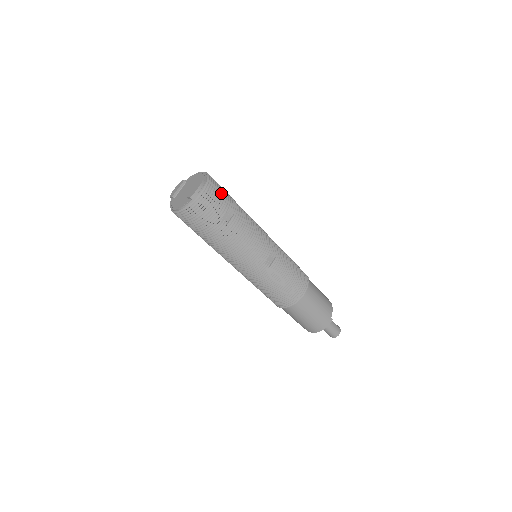
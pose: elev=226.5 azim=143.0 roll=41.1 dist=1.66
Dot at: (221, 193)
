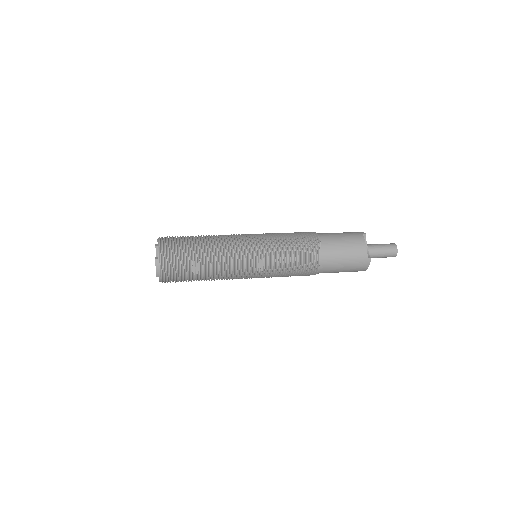
Dot at: (178, 254)
